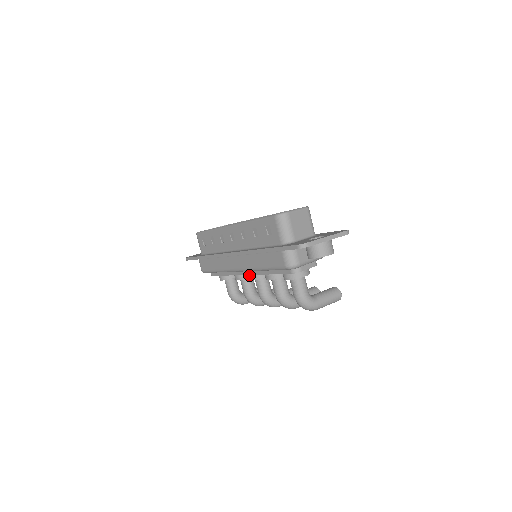
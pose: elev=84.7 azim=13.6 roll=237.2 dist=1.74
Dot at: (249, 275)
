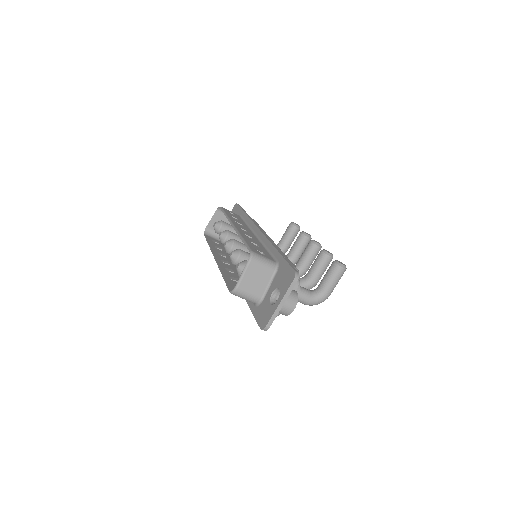
Dot at: occluded
